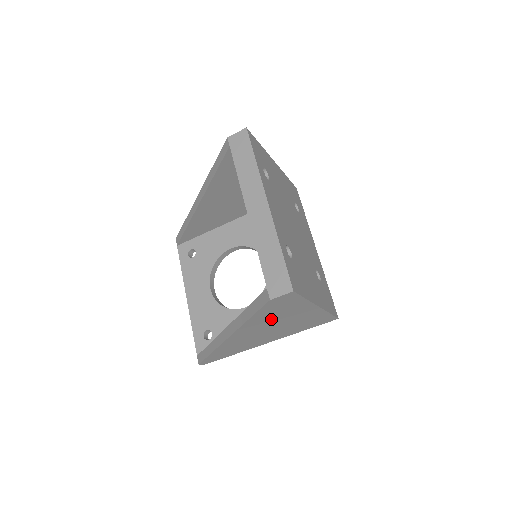
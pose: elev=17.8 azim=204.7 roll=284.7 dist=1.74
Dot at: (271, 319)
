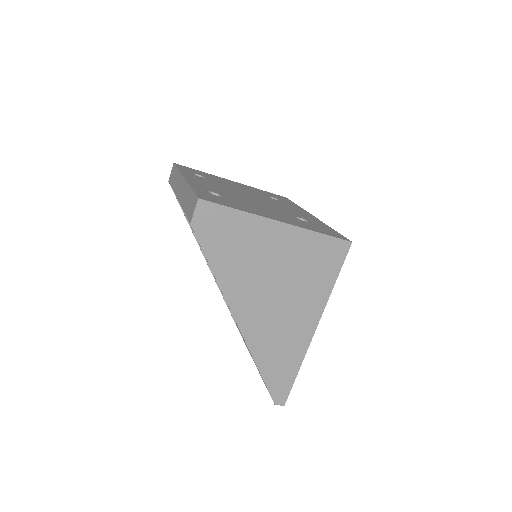
Dot at: (246, 266)
